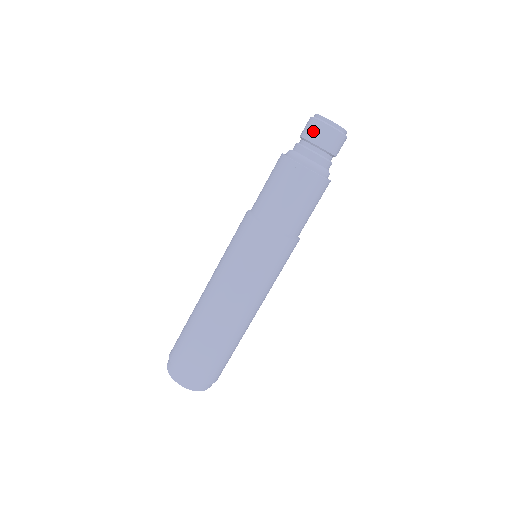
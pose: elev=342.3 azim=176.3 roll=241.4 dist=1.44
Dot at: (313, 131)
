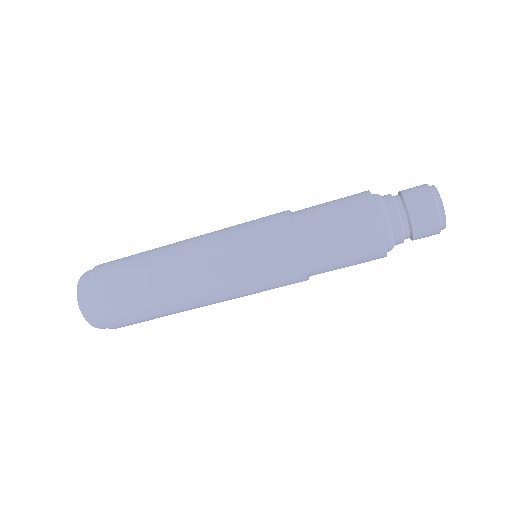
Dot at: (423, 213)
